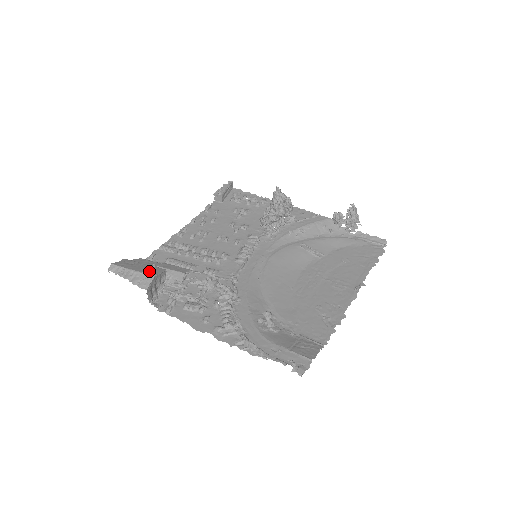
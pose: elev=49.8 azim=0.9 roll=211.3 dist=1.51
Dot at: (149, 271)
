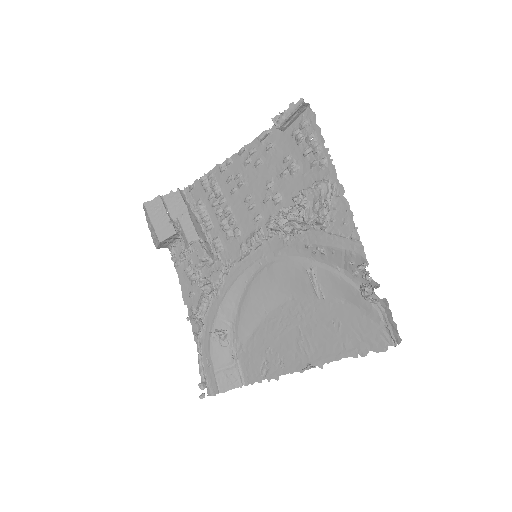
Dot at: (161, 231)
